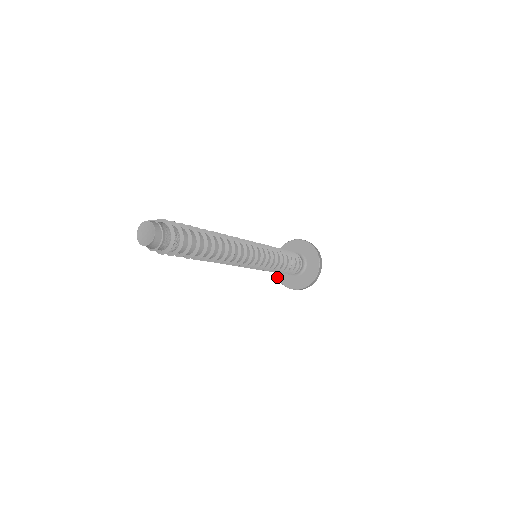
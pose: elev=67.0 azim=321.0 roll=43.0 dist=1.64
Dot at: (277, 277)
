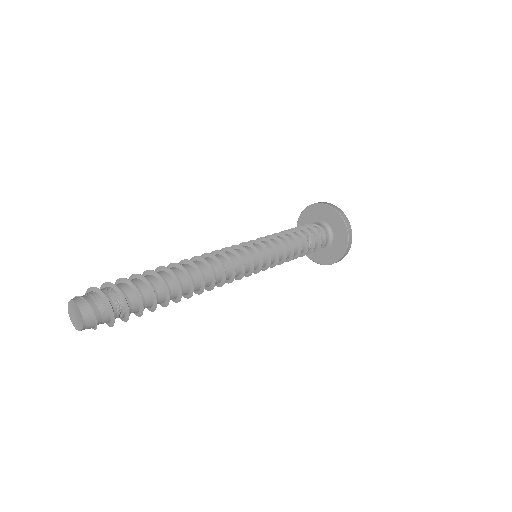
Dot at: occluded
